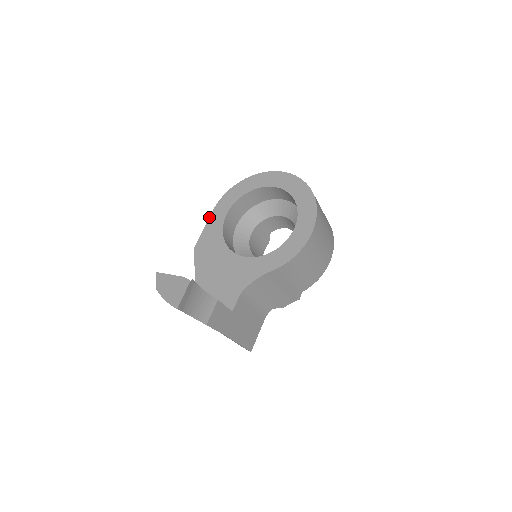
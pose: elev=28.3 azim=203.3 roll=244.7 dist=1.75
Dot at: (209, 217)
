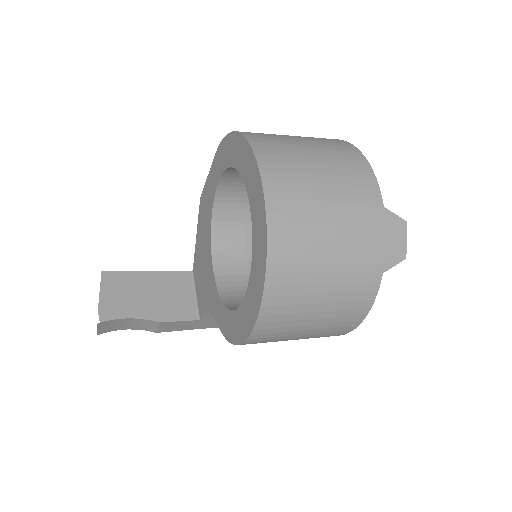
Dot at: occluded
